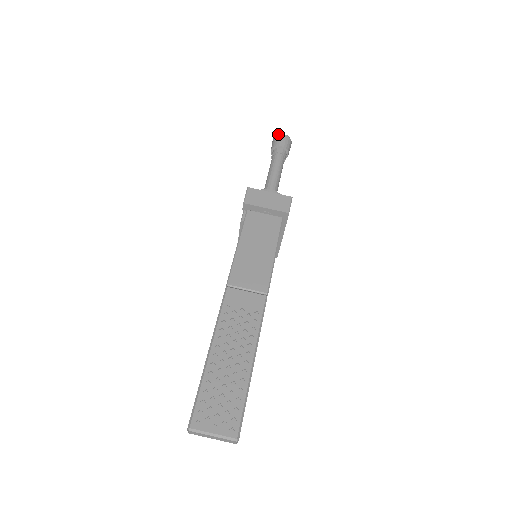
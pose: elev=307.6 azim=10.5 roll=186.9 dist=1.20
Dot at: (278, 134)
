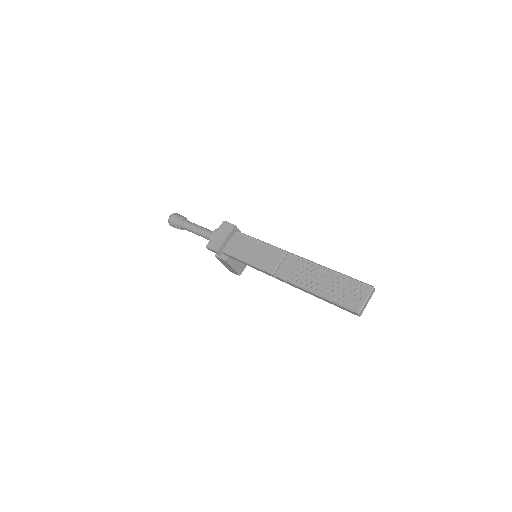
Dot at: (168, 220)
